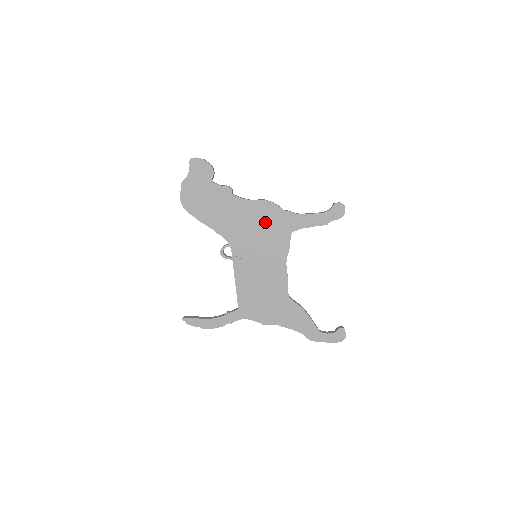
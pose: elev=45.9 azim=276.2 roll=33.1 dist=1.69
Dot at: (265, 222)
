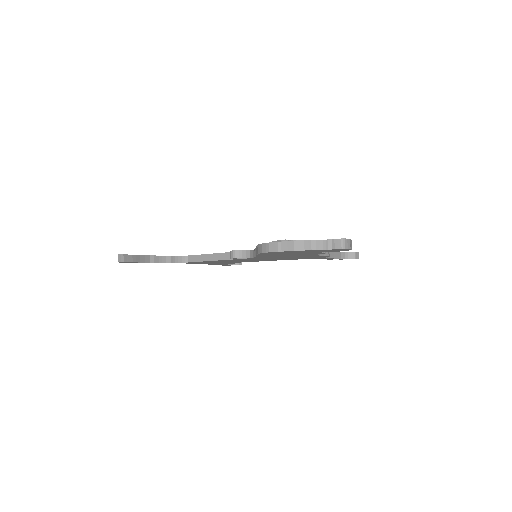
Dot at: occluded
